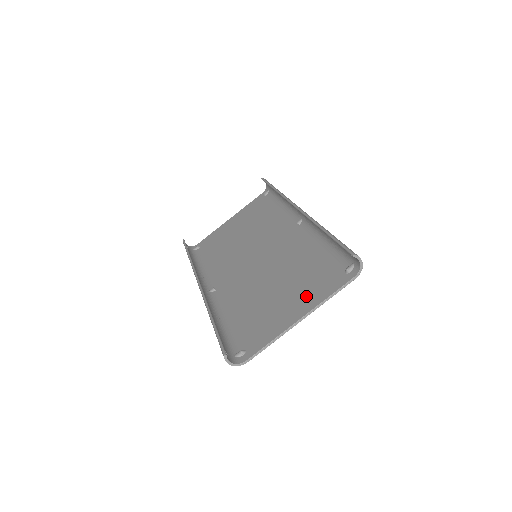
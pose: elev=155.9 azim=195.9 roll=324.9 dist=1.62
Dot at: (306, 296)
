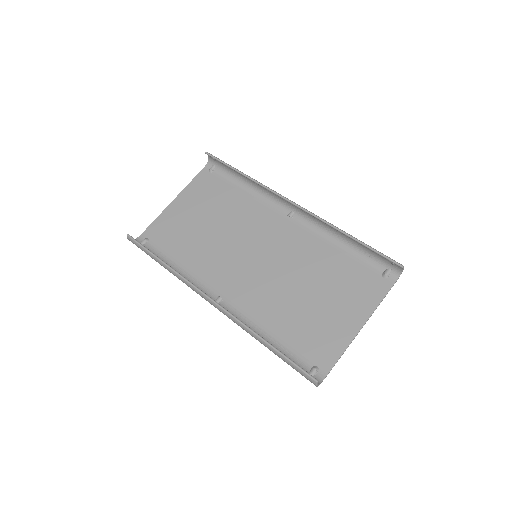
Dot at: (354, 303)
